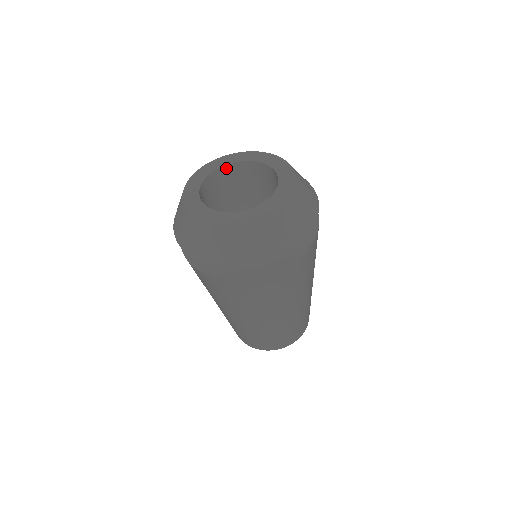
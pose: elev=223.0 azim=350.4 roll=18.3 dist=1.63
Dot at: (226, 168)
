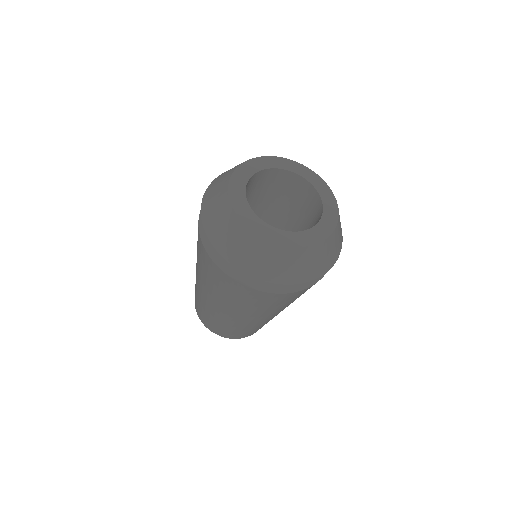
Dot at: (276, 171)
